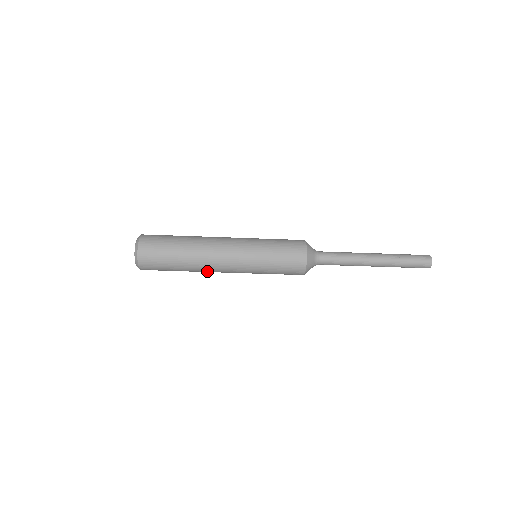
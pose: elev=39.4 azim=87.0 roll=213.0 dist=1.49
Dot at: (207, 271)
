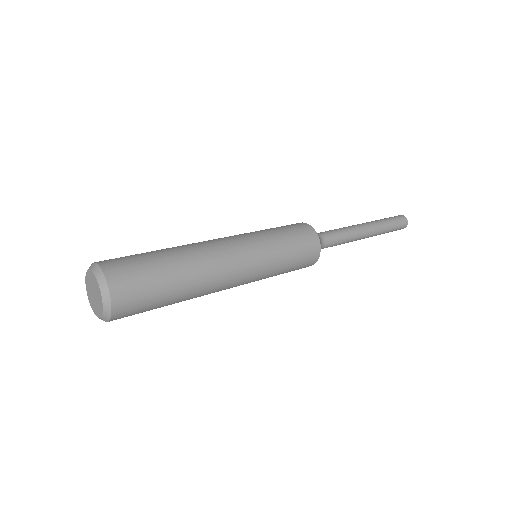
Dot at: occluded
